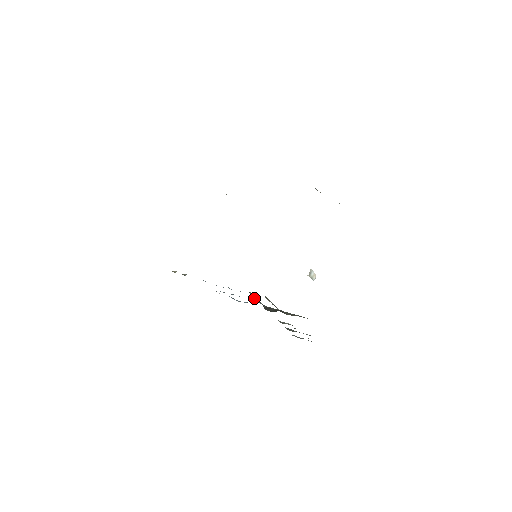
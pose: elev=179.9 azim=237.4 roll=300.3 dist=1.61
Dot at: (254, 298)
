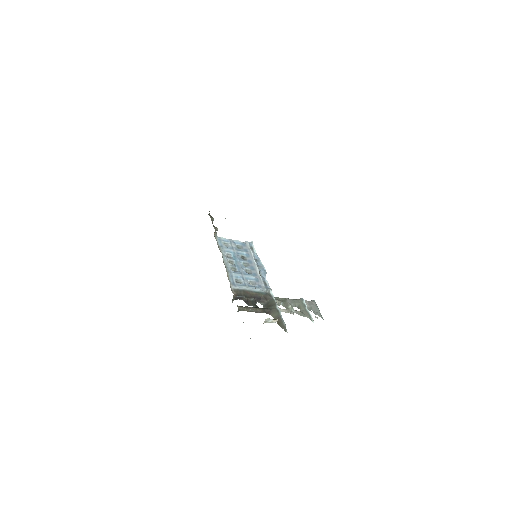
Dot at: (242, 297)
